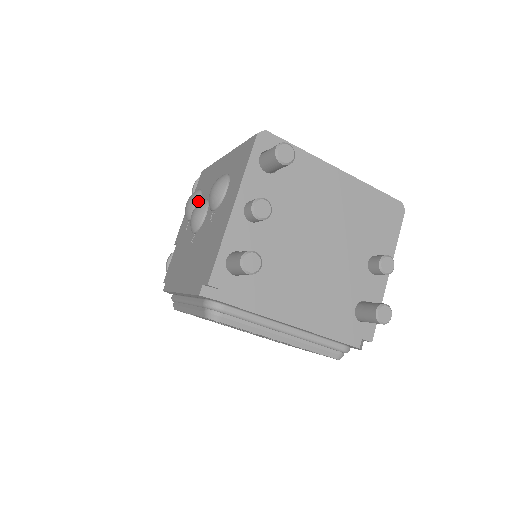
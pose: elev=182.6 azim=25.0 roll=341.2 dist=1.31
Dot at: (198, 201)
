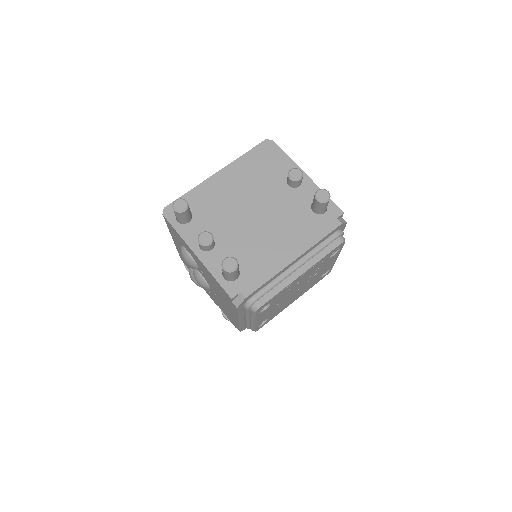
Dot at: occluded
